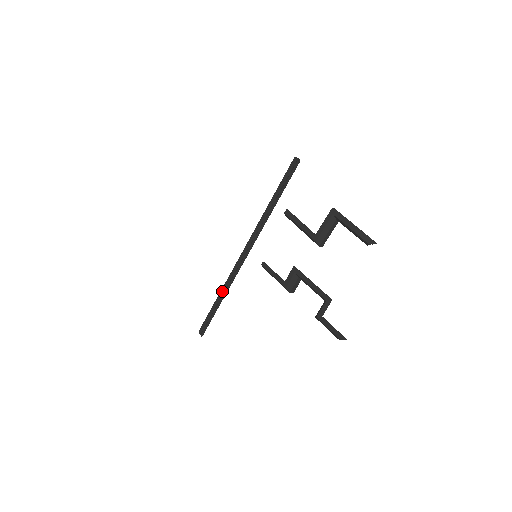
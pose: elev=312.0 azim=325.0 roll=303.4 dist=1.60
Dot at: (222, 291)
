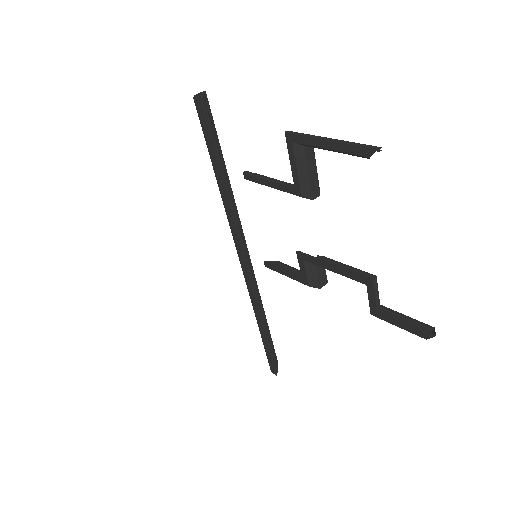
Dot at: occluded
